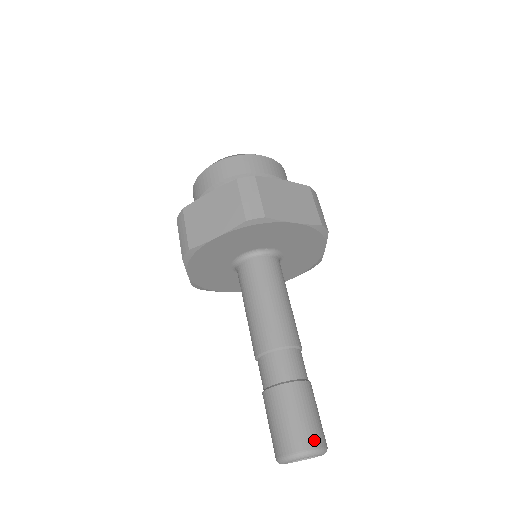
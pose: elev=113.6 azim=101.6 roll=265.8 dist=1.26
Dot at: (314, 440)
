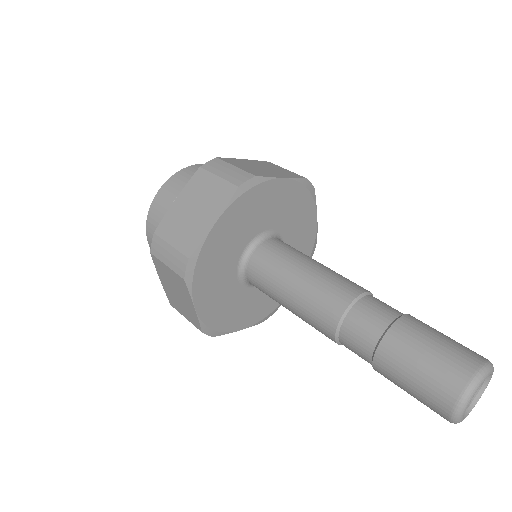
Dot at: (474, 356)
